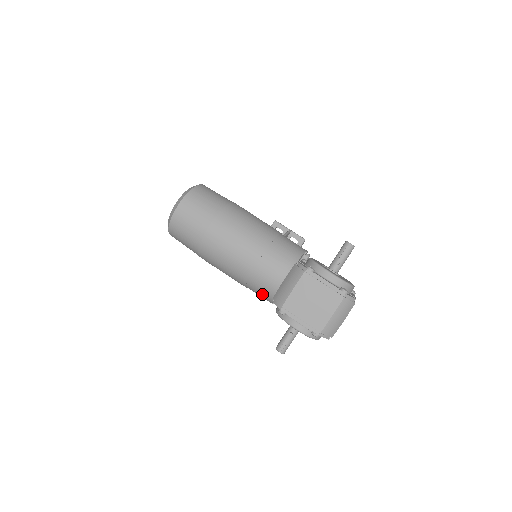
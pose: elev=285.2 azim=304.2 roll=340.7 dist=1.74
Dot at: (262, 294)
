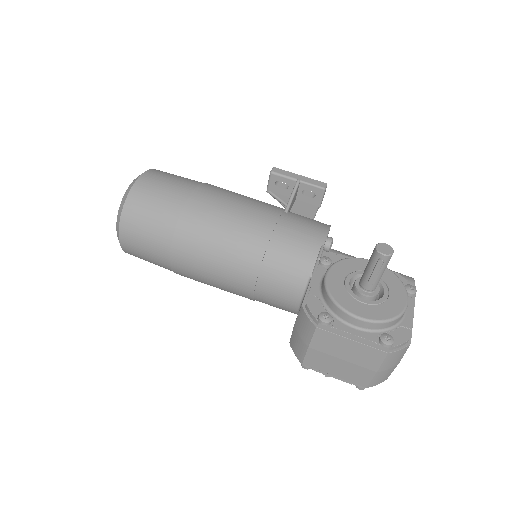
Dot at: occluded
